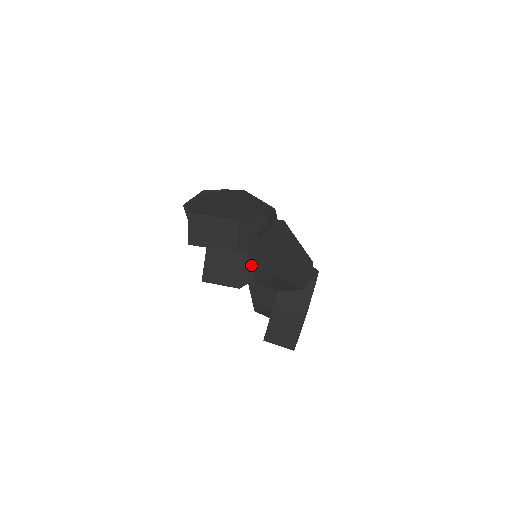
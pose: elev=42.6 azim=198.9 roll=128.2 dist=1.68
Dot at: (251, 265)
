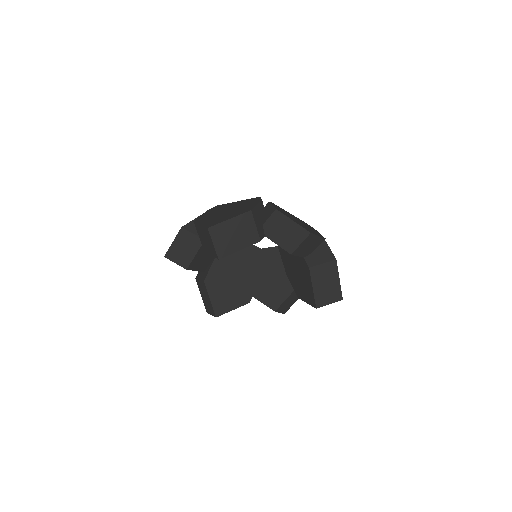
Dot at: (248, 275)
